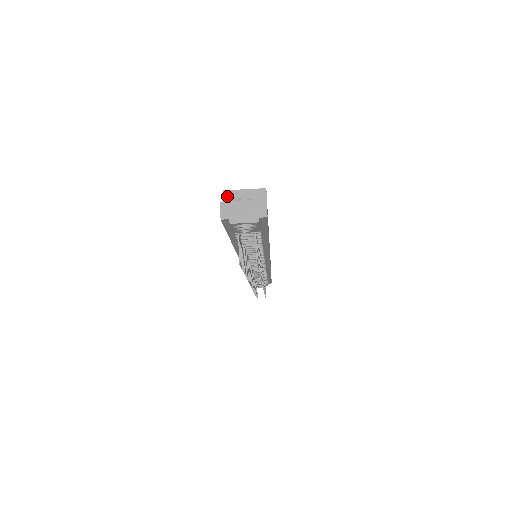
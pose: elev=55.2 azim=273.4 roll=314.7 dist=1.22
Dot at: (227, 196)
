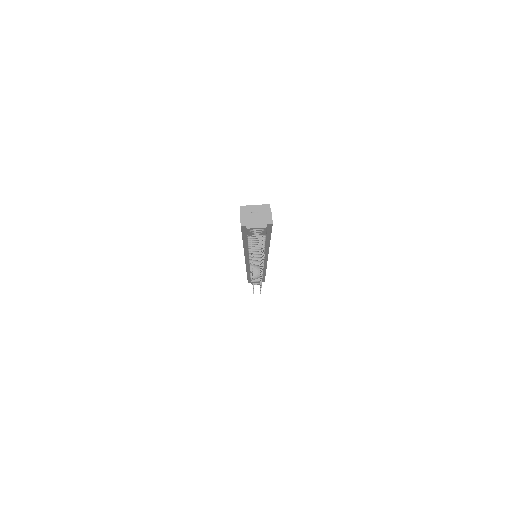
Dot at: (243, 210)
